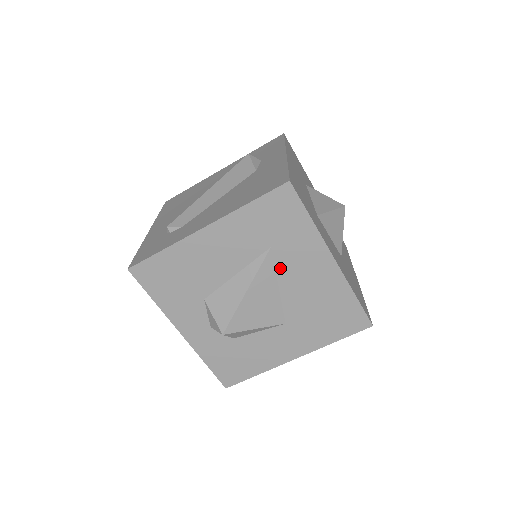
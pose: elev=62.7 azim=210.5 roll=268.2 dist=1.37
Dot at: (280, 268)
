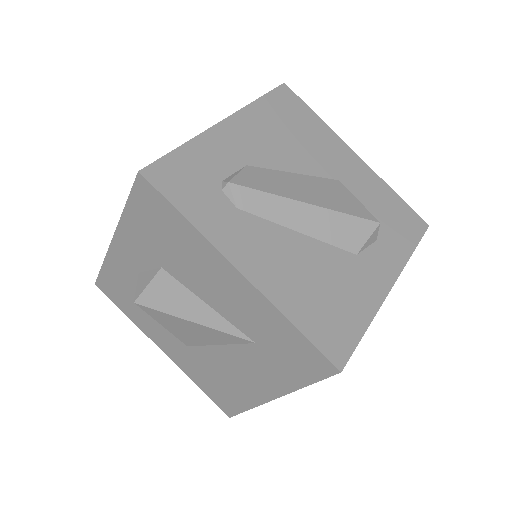
Dot at: (238, 349)
